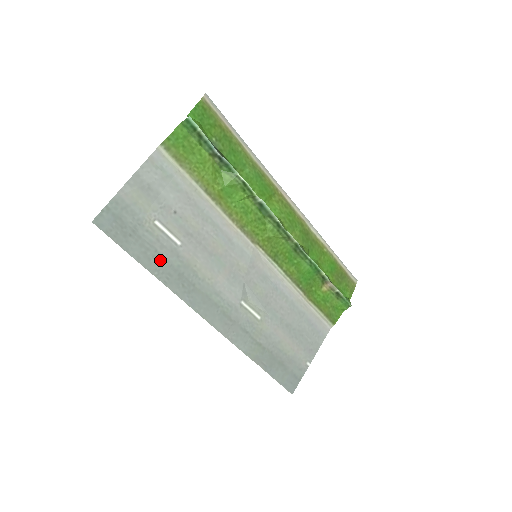
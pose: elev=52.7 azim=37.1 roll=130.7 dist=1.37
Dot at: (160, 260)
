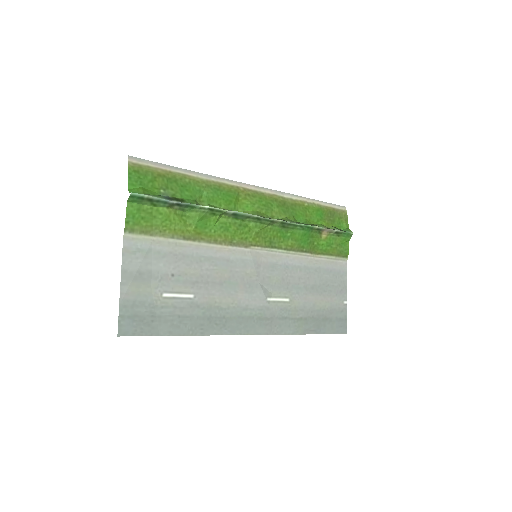
Dot at: (187, 320)
